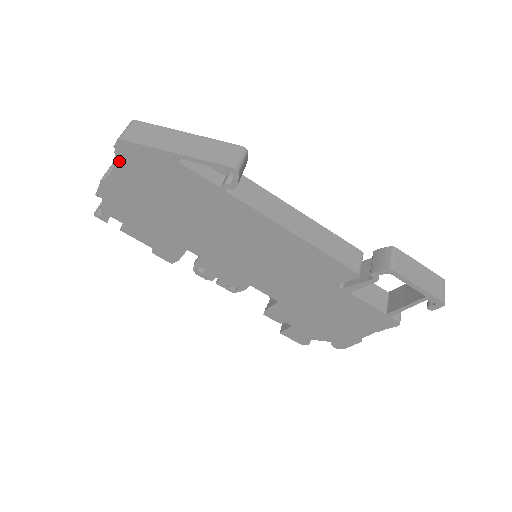
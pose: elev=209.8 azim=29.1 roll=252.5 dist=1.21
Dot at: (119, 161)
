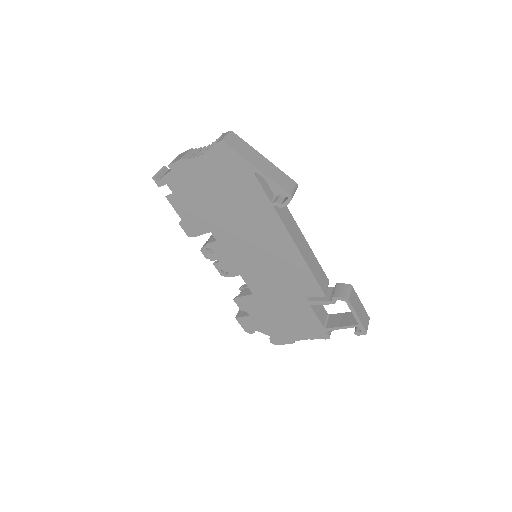
Dot at: (210, 154)
